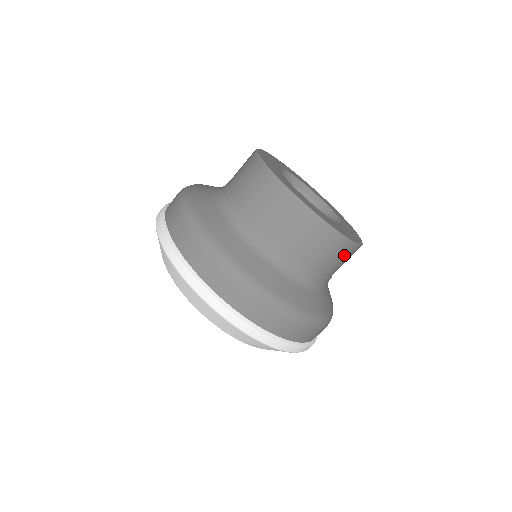
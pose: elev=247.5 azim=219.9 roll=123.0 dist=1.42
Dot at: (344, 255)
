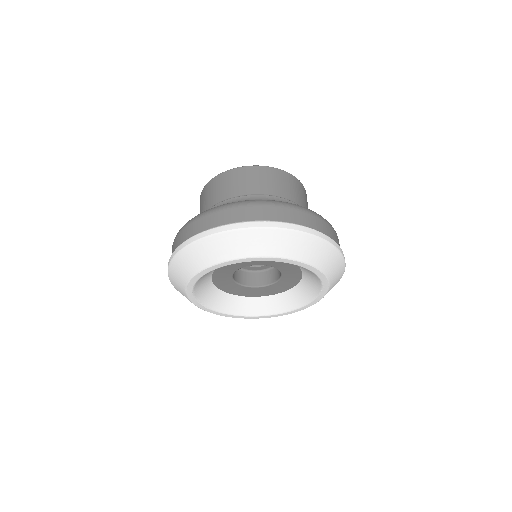
Dot at: (303, 193)
